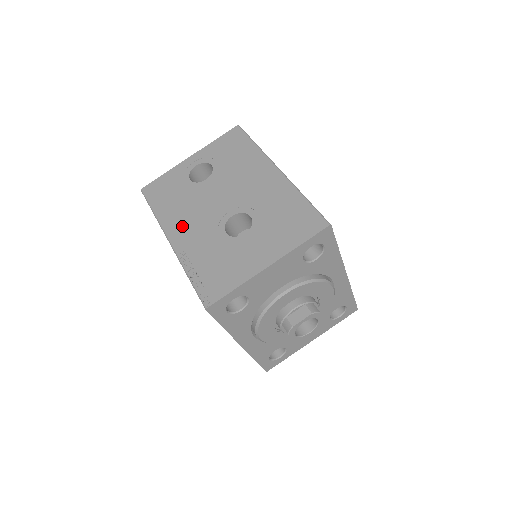
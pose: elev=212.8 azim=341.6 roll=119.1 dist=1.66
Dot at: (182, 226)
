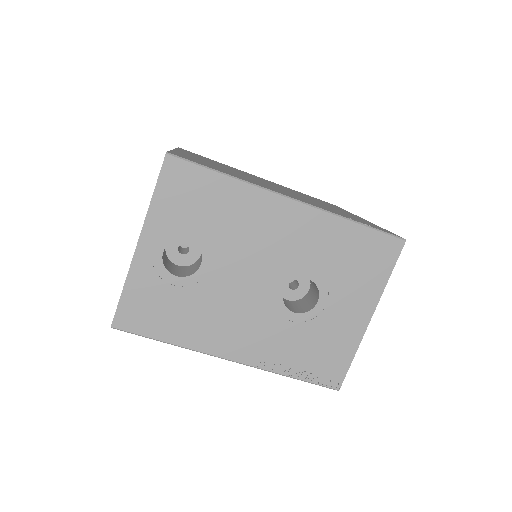
Dot at: (230, 337)
